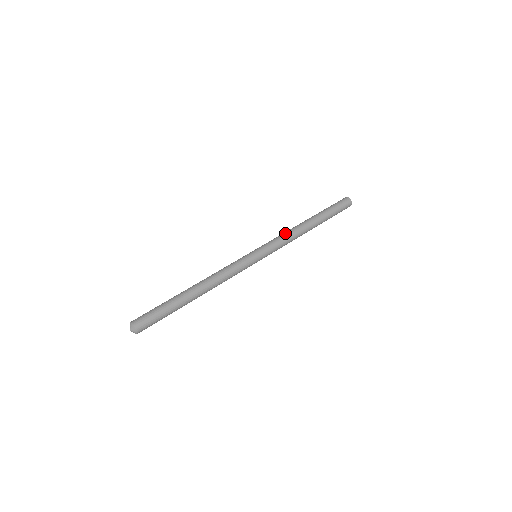
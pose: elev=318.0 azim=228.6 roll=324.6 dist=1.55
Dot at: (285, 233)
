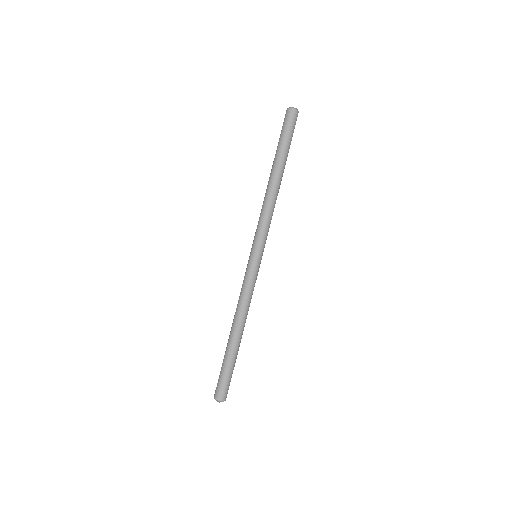
Dot at: (272, 214)
